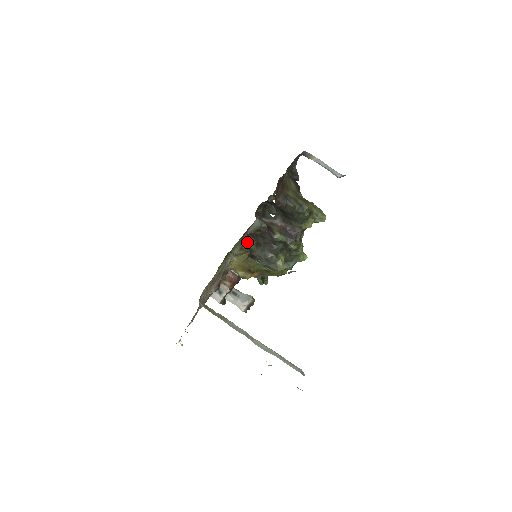
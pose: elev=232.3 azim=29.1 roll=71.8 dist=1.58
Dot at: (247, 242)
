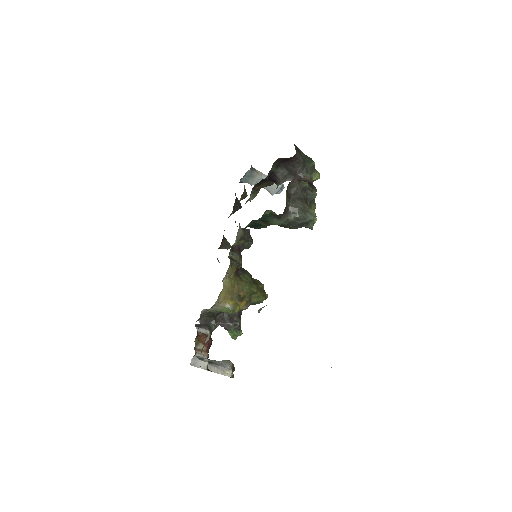
Dot at: (233, 257)
